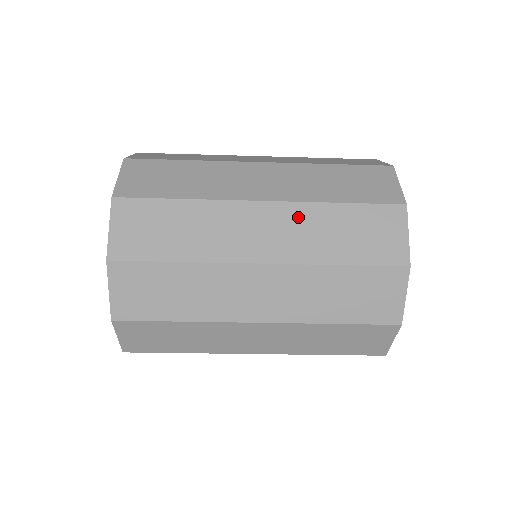
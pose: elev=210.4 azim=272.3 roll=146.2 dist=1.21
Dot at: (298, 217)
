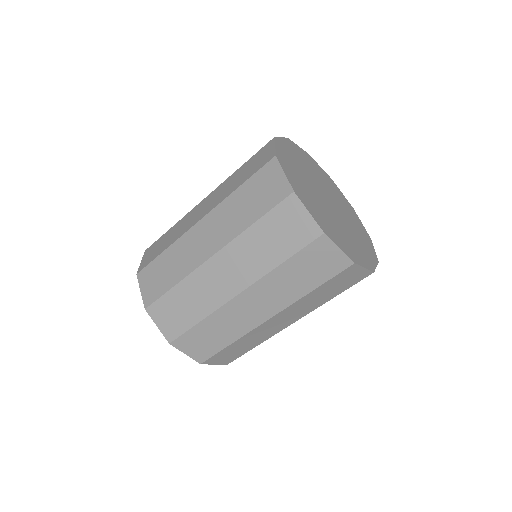
Dot at: occluded
